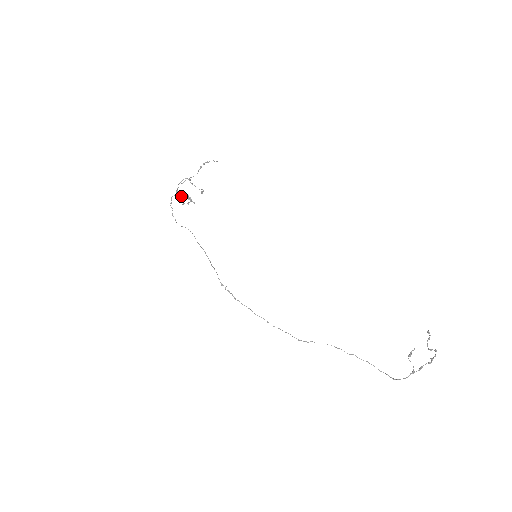
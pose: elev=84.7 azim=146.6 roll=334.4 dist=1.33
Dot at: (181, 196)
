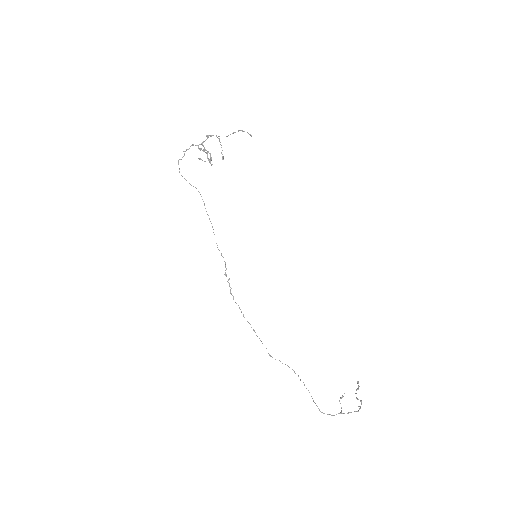
Dot at: (199, 148)
